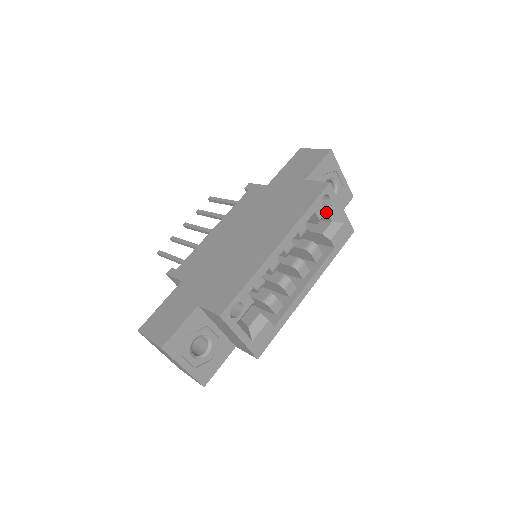
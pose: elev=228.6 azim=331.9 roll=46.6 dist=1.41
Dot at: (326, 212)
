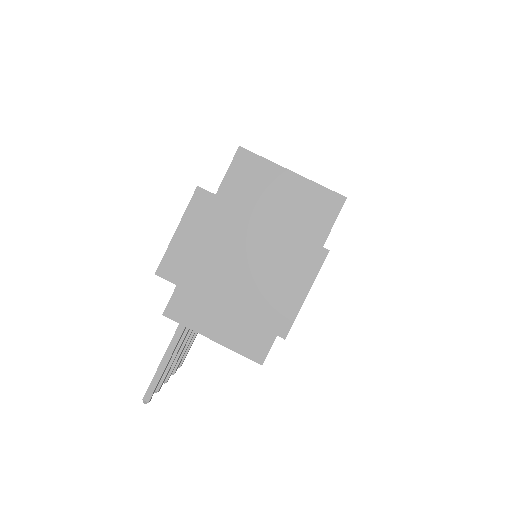
Dot at: occluded
